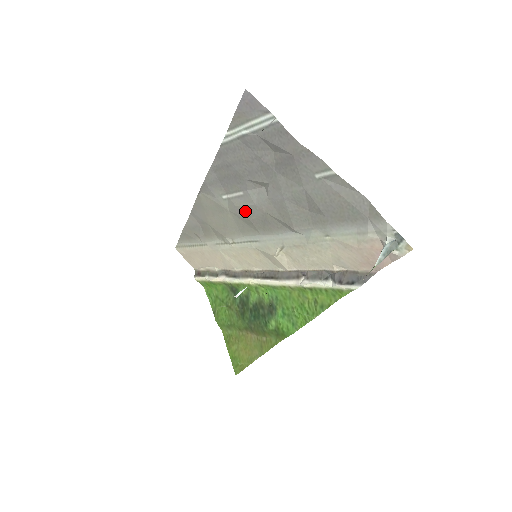
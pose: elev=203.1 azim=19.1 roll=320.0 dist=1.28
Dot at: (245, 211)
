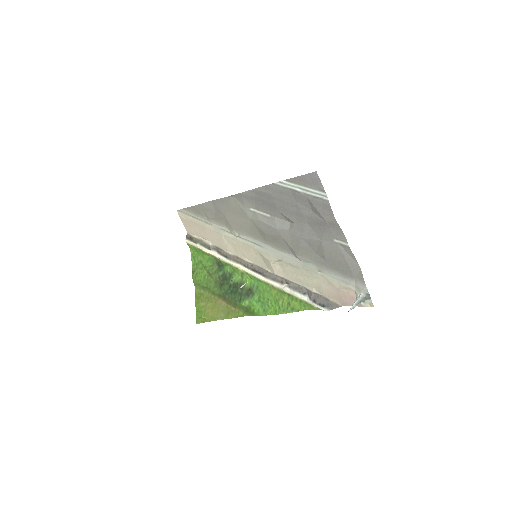
Dot at: (265, 227)
